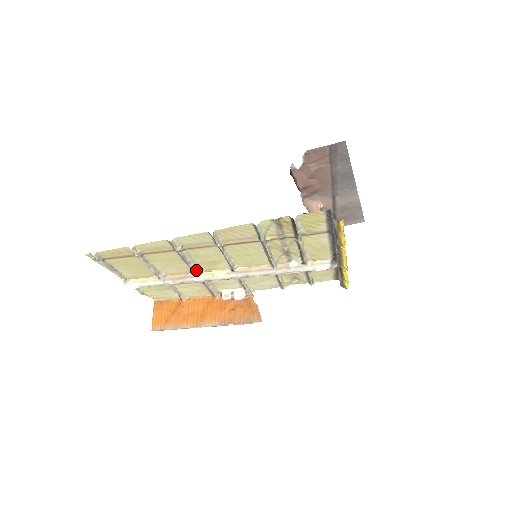
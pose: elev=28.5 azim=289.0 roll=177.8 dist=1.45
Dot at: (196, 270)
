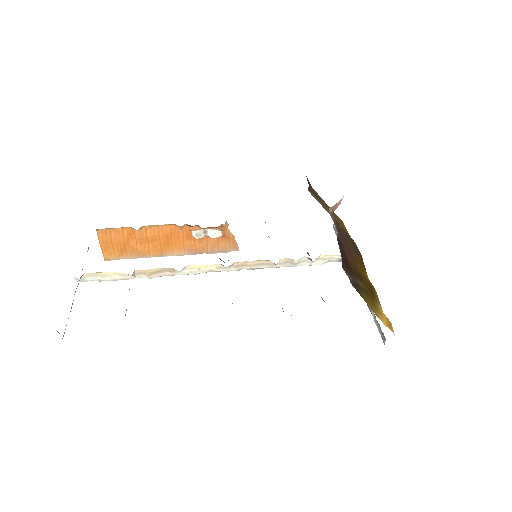
Dot at: occluded
